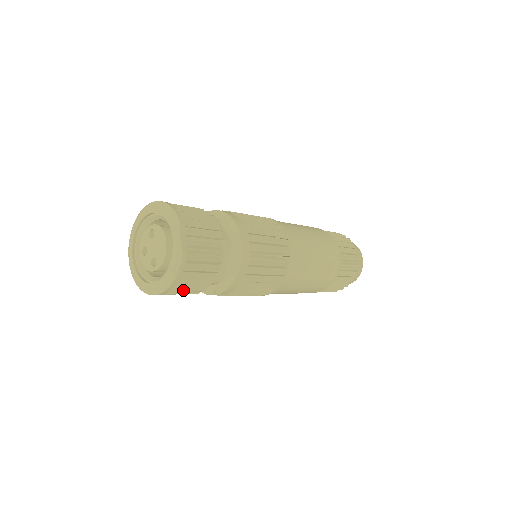
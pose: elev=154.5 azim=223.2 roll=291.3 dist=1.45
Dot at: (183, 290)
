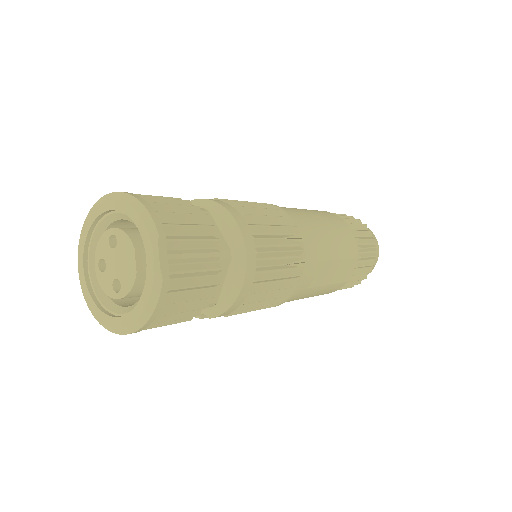
Dot at: (161, 325)
